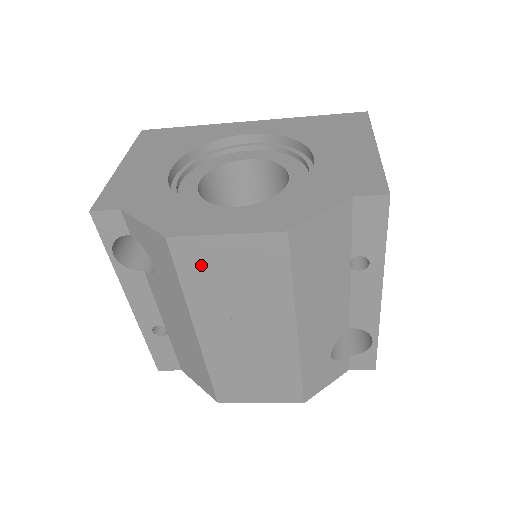
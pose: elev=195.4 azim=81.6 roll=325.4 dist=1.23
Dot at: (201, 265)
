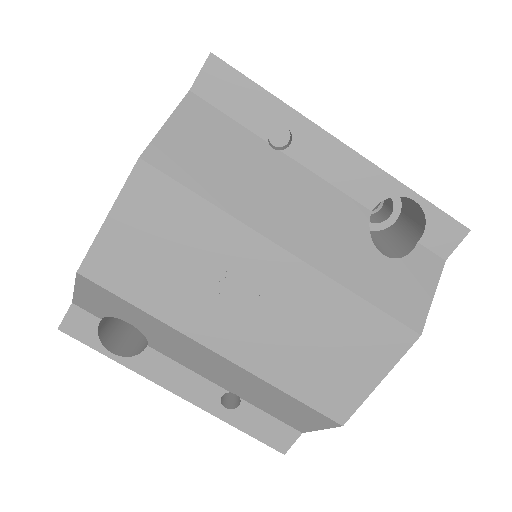
Dot at: (128, 270)
